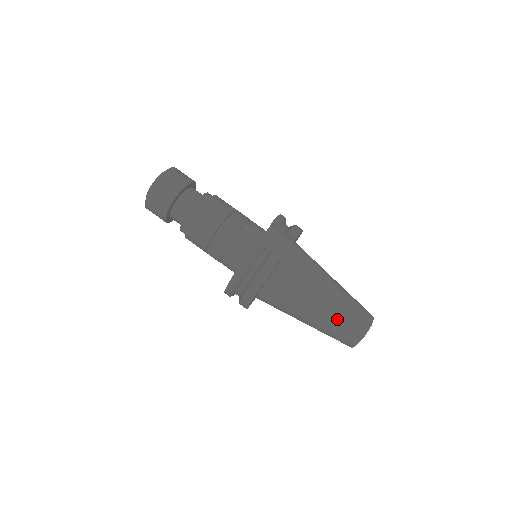
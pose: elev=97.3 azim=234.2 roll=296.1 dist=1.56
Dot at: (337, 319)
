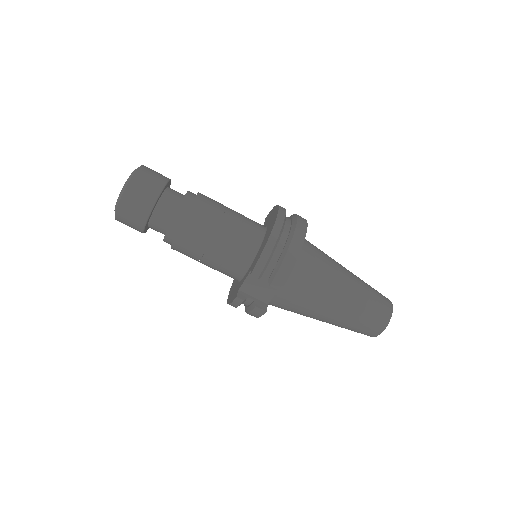
Dot at: occluded
